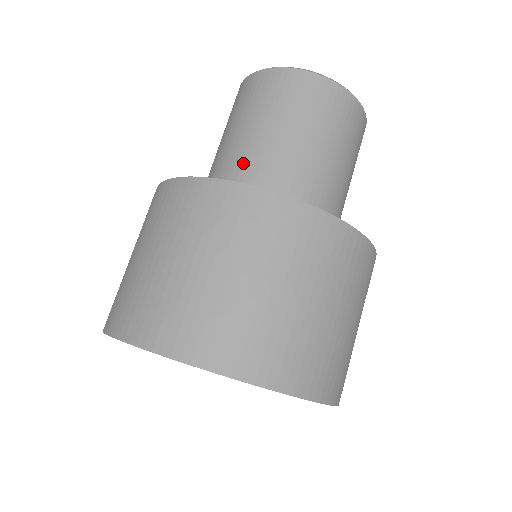
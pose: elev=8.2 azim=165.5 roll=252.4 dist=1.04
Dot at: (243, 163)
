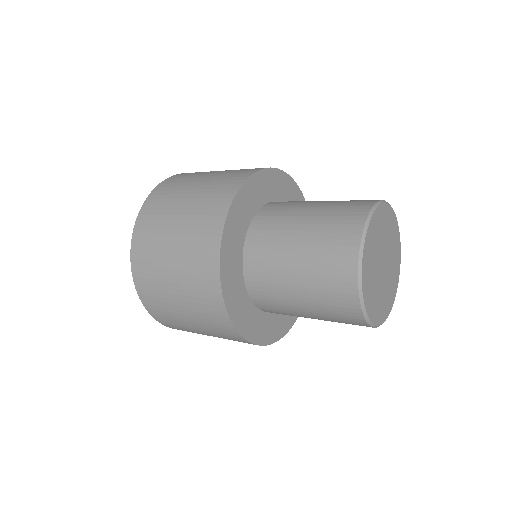
Dot at: (270, 251)
